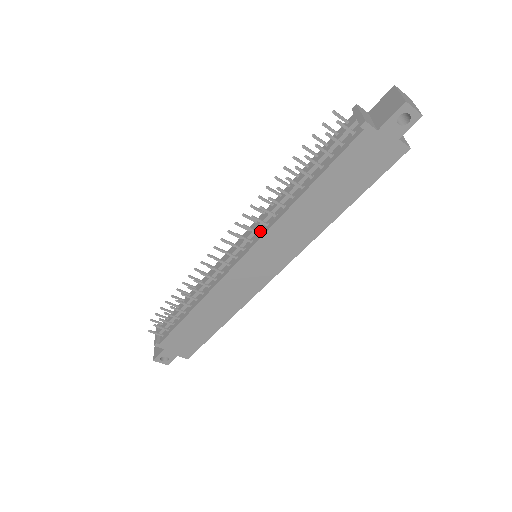
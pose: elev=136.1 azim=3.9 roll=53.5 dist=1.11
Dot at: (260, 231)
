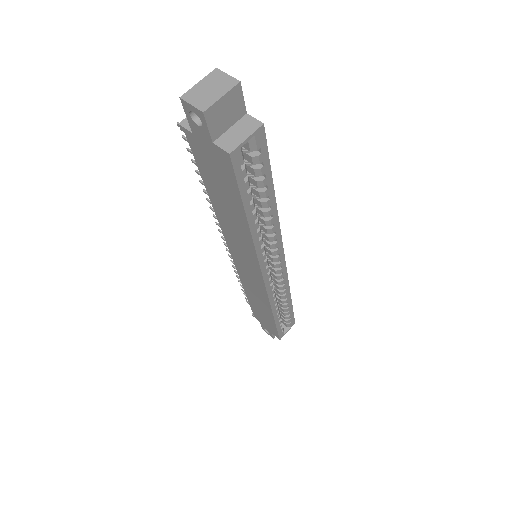
Dot at: occluded
